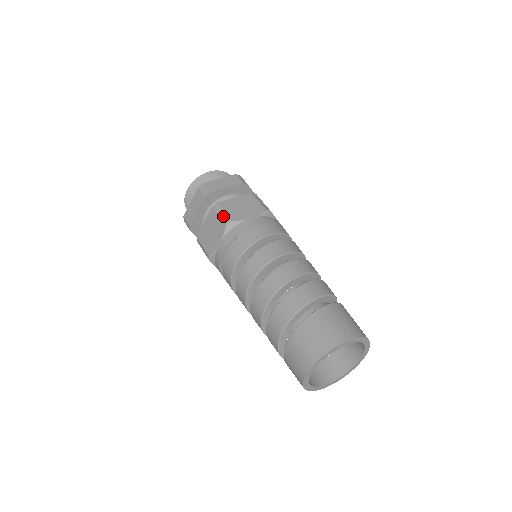
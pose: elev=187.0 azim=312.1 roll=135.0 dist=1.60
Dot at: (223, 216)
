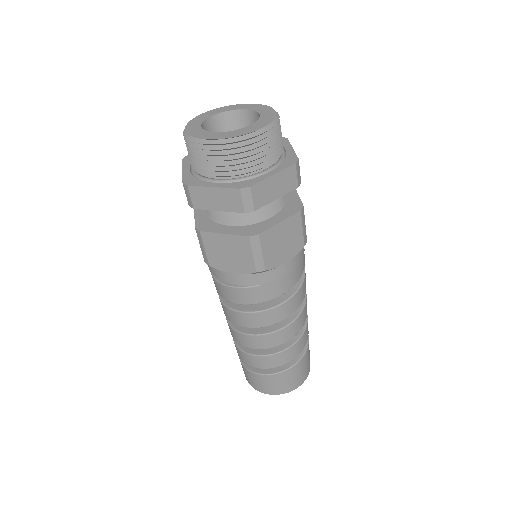
Dot at: (258, 259)
